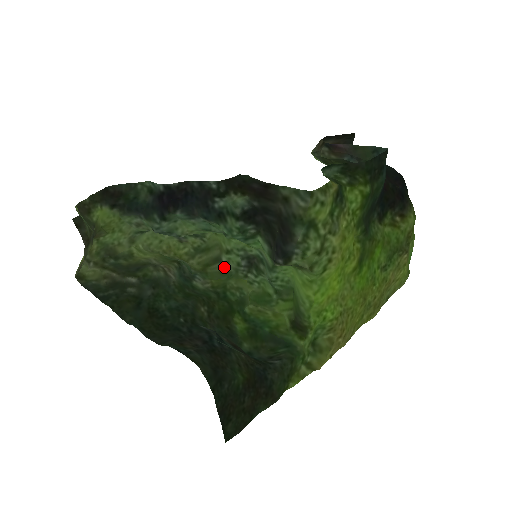
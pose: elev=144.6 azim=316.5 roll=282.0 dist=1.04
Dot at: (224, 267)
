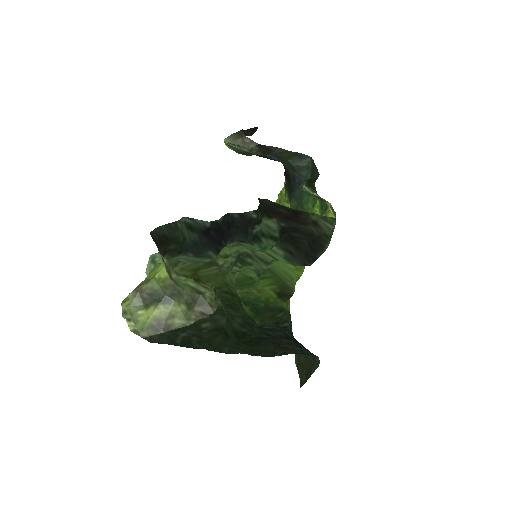
Dot at: (220, 269)
